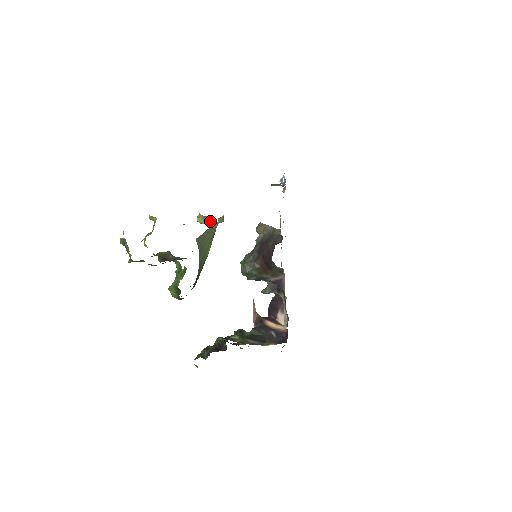
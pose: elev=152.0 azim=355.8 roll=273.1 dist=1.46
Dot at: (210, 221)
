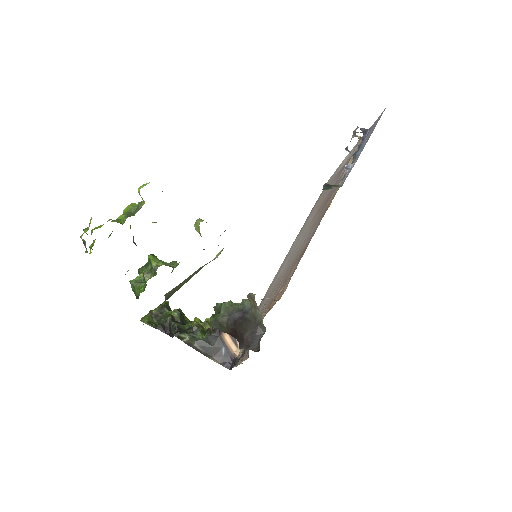
Dot at: occluded
